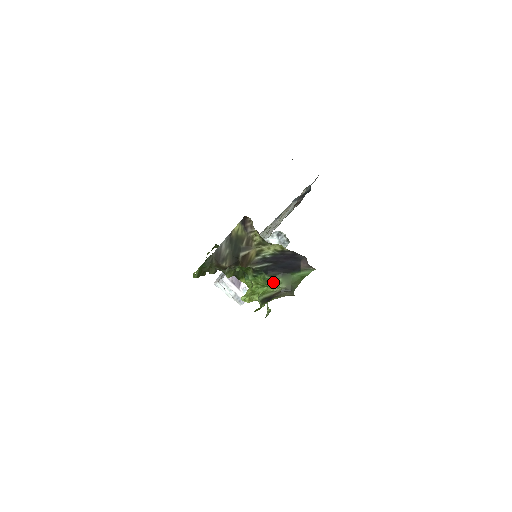
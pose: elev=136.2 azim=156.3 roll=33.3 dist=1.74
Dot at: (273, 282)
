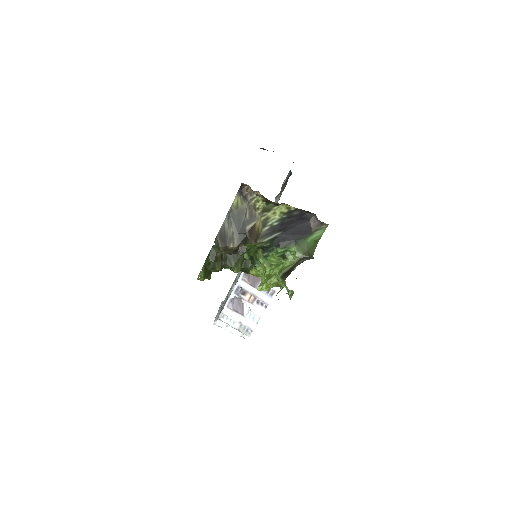
Dot at: (287, 255)
